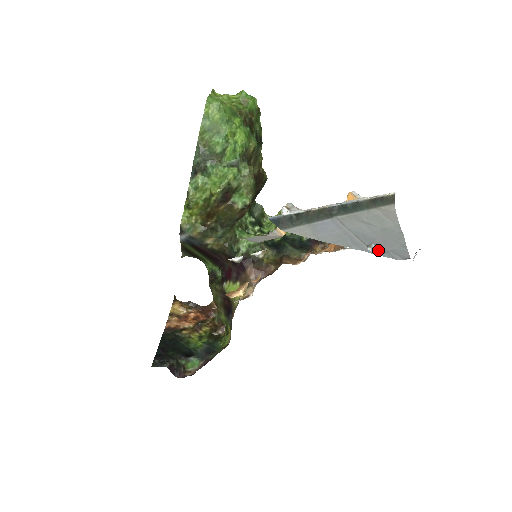
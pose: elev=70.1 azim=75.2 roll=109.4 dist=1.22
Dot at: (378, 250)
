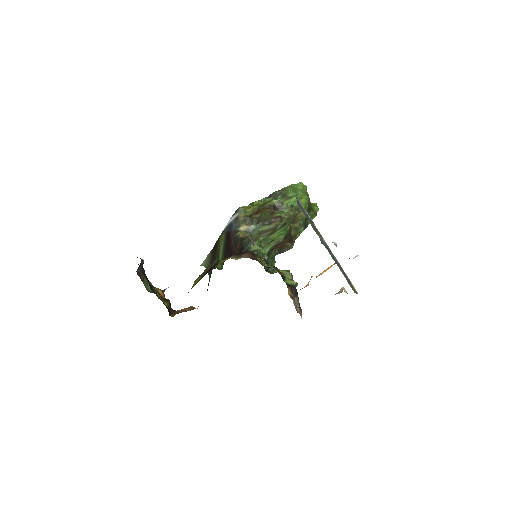
Dot at: occluded
